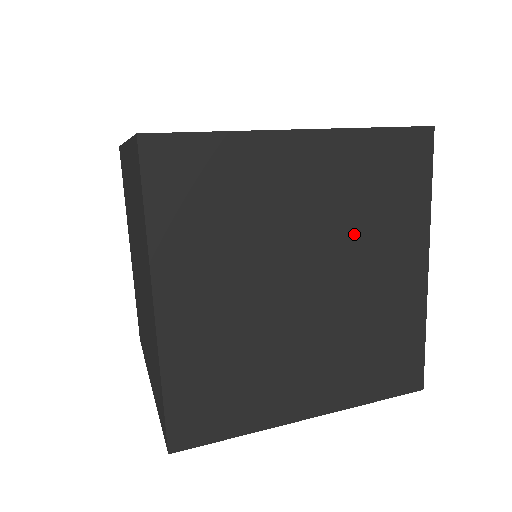
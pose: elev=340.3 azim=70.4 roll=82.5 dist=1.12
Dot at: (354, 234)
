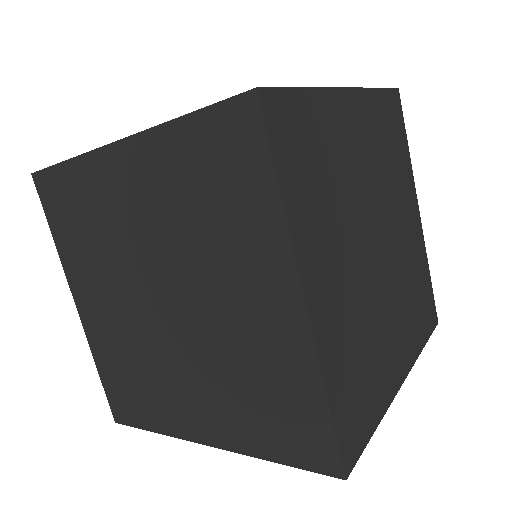
Dot at: (388, 188)
